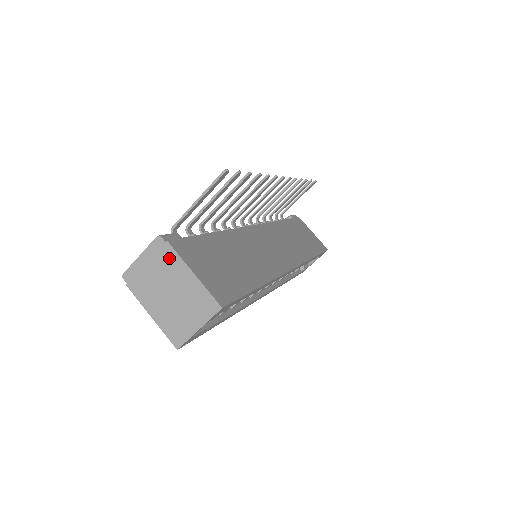
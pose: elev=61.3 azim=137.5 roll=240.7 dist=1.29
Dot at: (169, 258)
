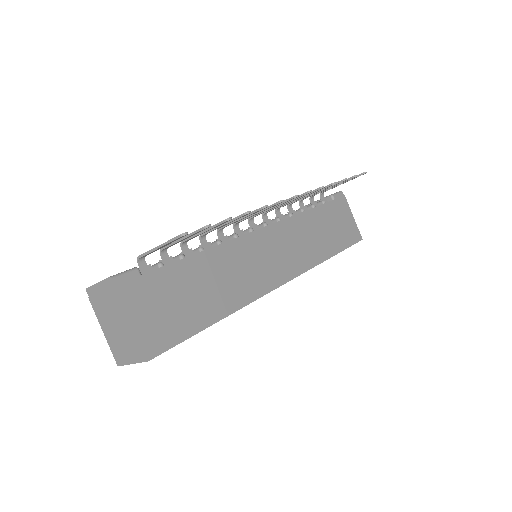
Dot at: (116, 299)
